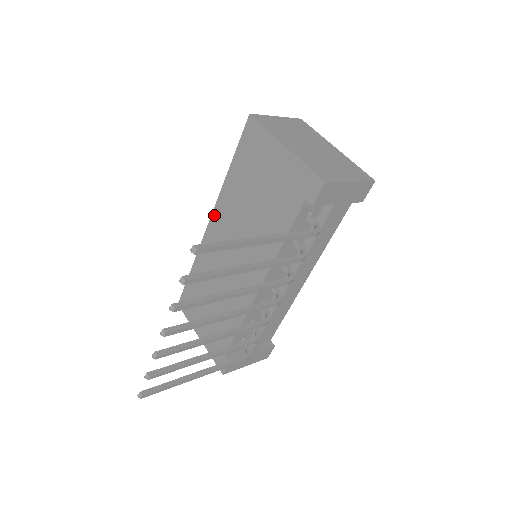
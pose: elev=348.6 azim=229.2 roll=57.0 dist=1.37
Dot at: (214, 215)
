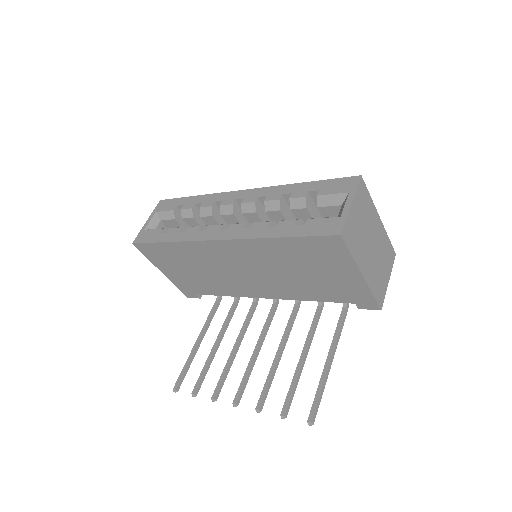
Dot at: (232, 243)
